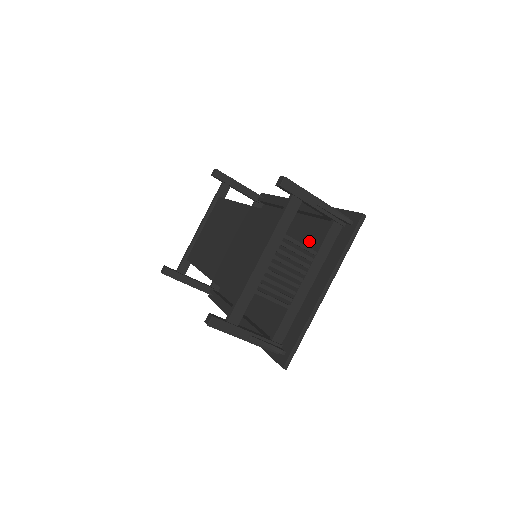
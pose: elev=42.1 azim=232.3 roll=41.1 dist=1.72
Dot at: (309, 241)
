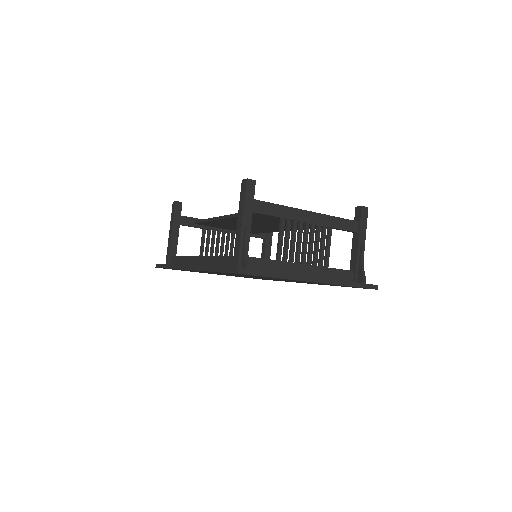
Dot at: occluded
